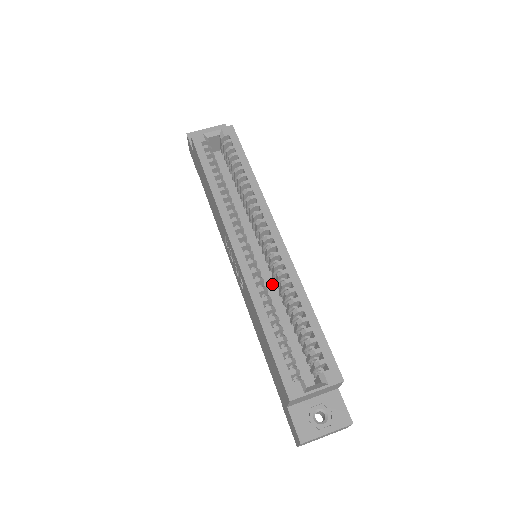
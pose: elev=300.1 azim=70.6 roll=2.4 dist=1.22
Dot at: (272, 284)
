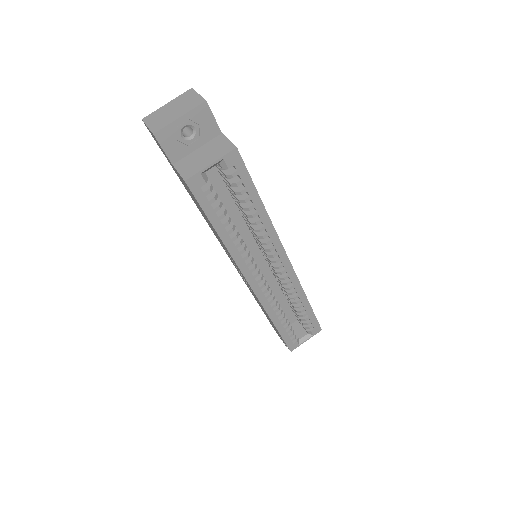
Dot at: (271, 274)
